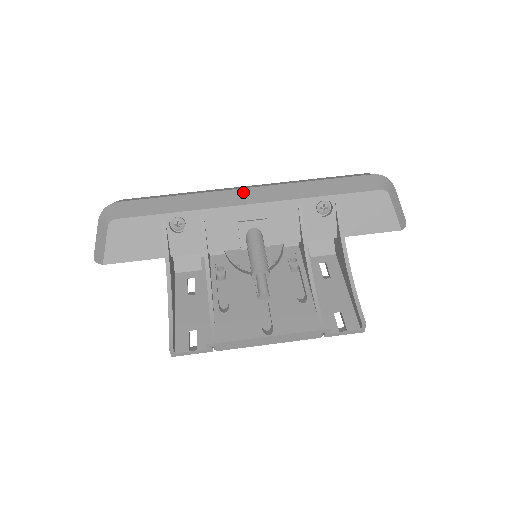
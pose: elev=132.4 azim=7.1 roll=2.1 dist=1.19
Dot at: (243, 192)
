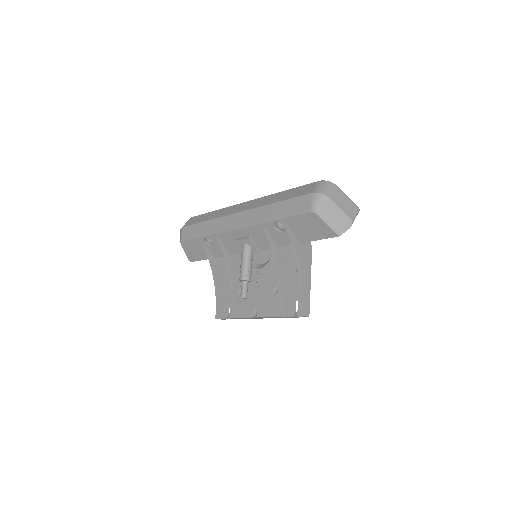
Dot at: (235, 217)
